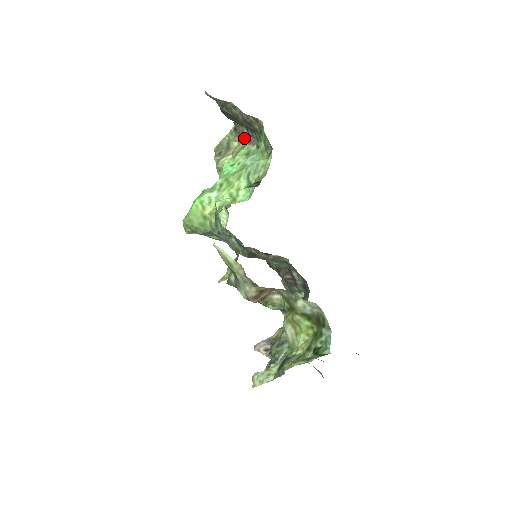
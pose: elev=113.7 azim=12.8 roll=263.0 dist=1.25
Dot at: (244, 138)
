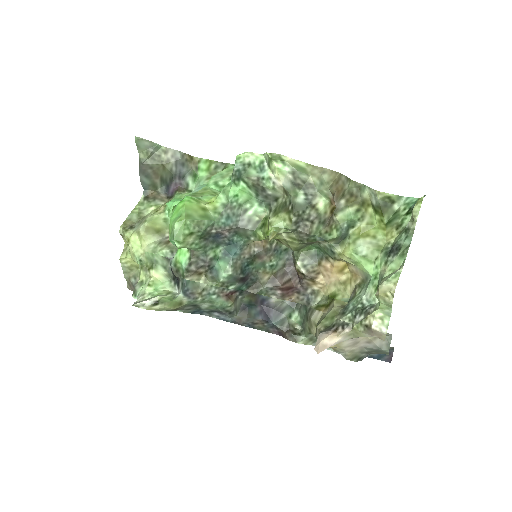
Dot at: (162, 199)
